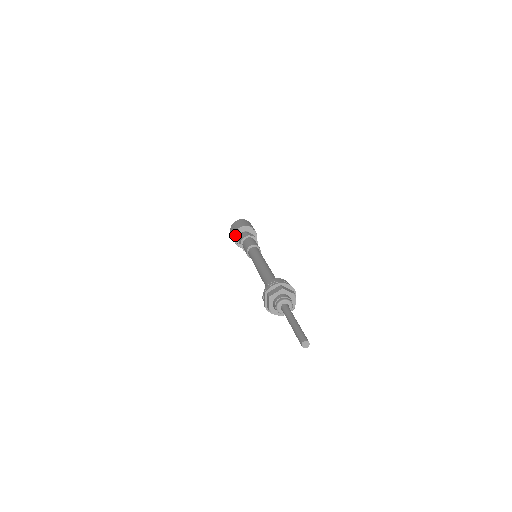
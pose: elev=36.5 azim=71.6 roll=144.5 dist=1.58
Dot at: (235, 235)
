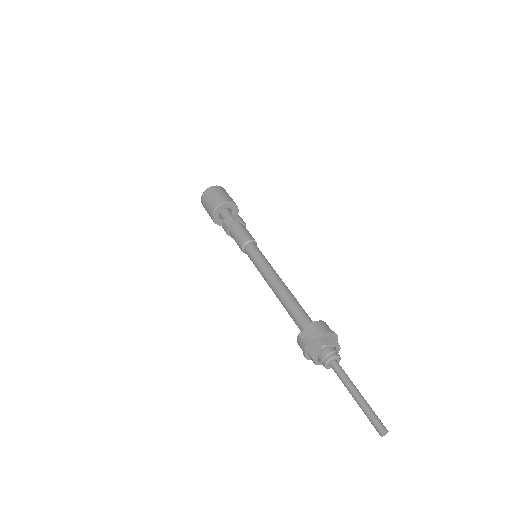
Dot at: (218, 207)
